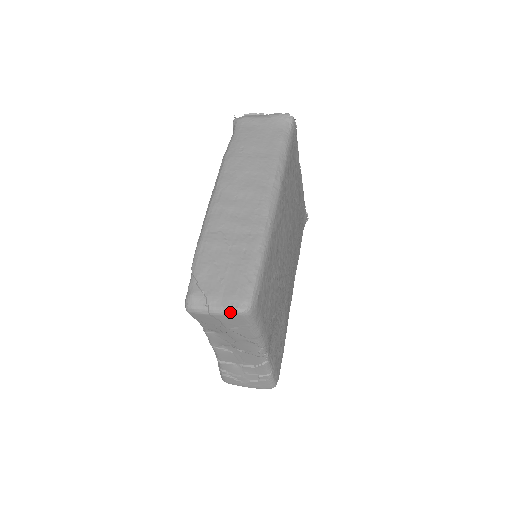
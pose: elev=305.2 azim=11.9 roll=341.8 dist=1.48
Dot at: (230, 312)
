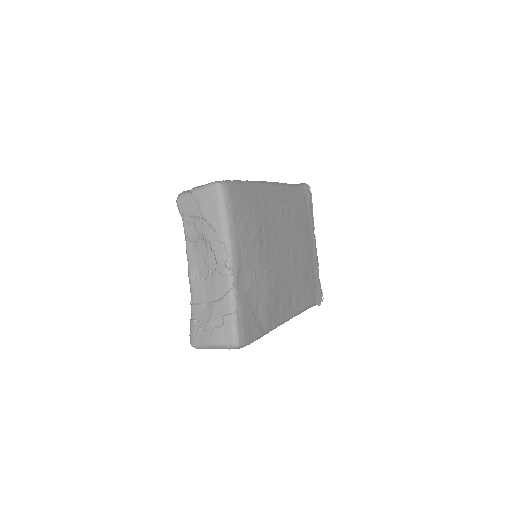
Dot at: (206, 186)
